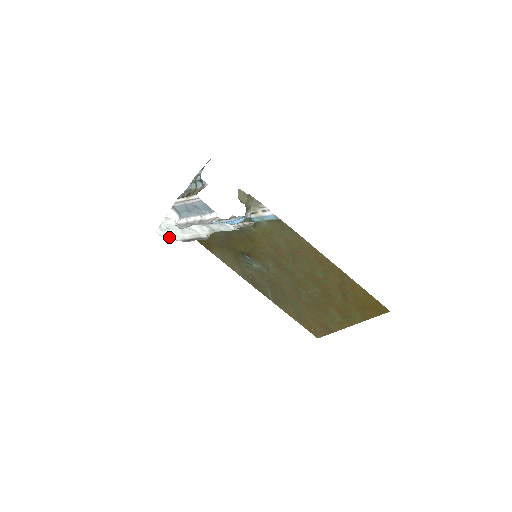
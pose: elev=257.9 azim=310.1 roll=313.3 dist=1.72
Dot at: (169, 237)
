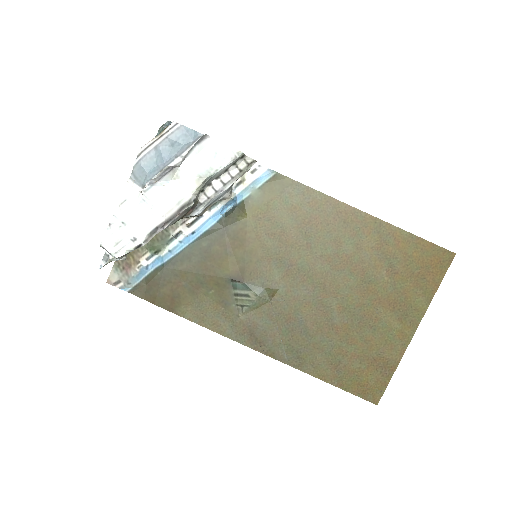
Dot at: (124, 246)
